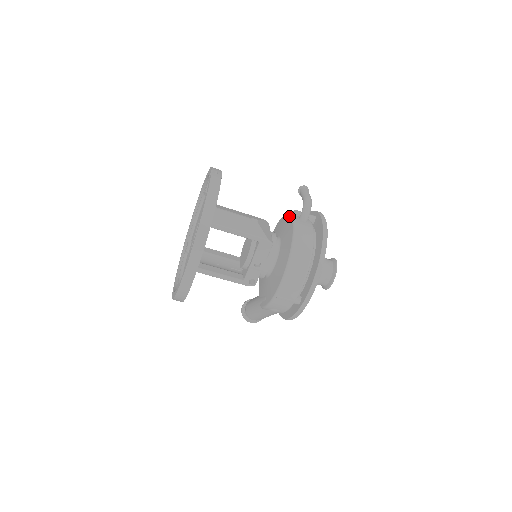
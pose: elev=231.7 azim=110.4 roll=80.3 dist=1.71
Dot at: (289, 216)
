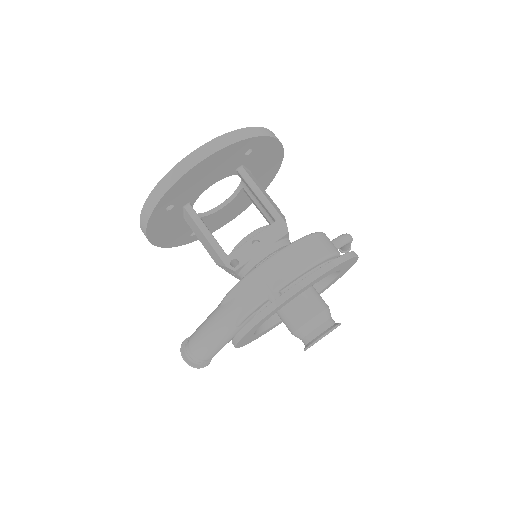
Dot at: occluded
